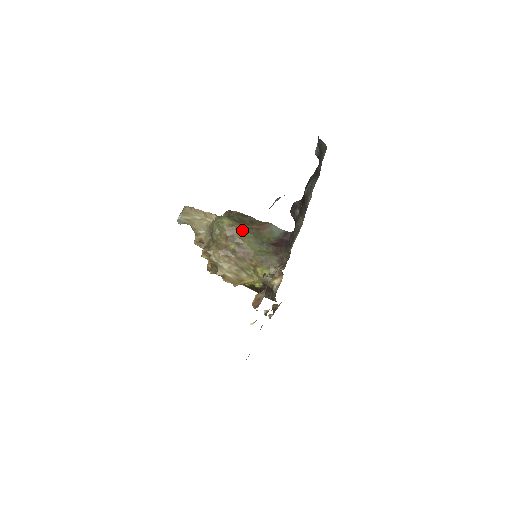
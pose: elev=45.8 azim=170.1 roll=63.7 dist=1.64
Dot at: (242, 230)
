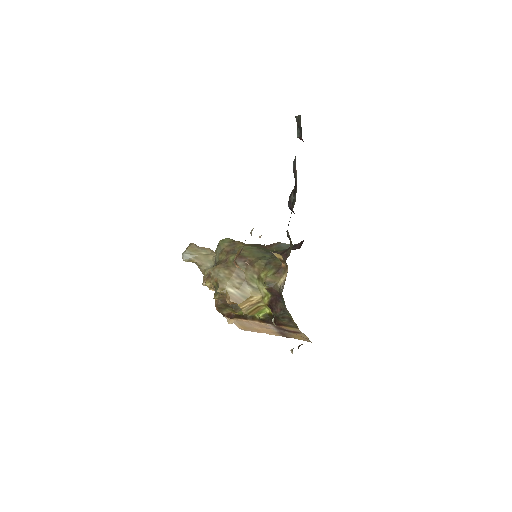
Dot at: (244, 245)
